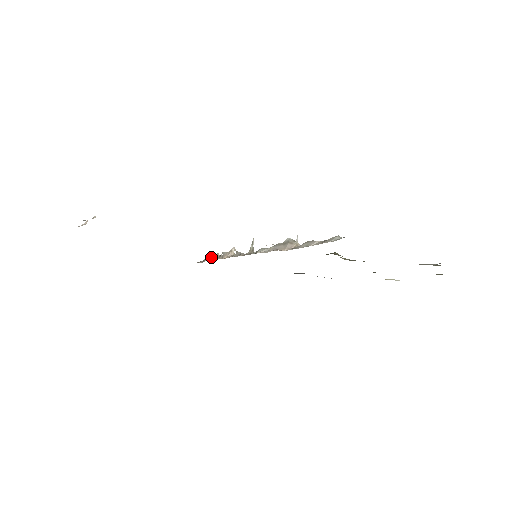
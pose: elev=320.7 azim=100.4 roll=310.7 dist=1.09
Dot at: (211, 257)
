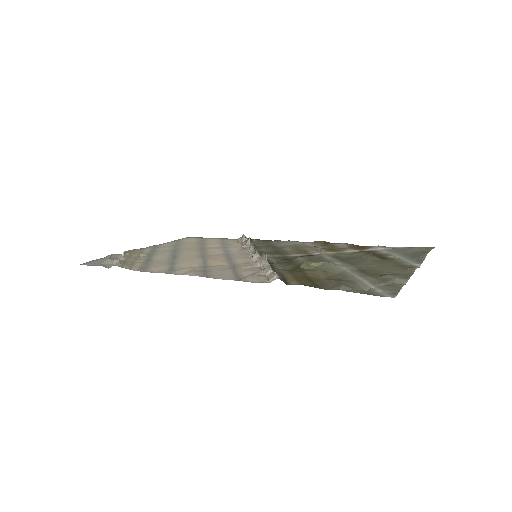
Dot at: (243, 238)
